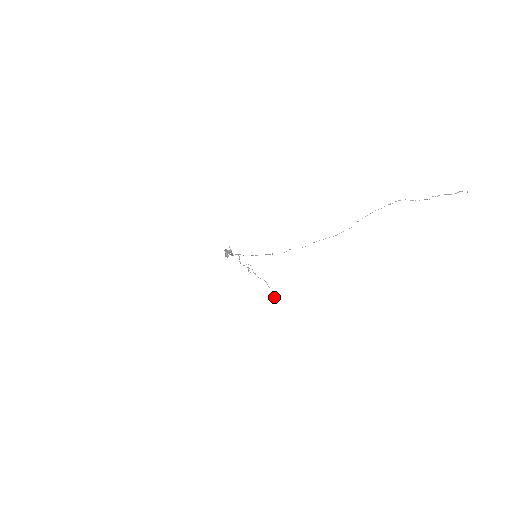
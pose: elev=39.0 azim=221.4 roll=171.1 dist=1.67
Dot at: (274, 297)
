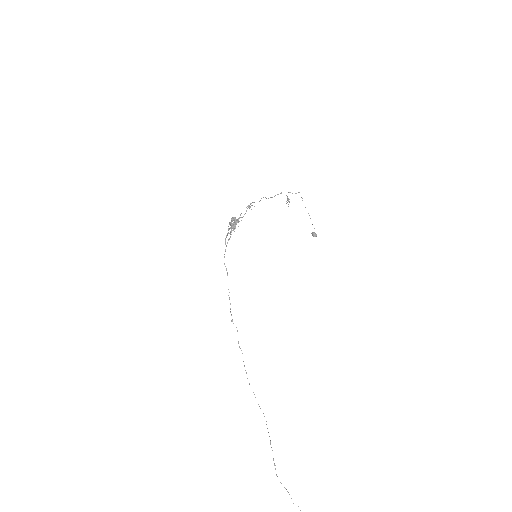
Dot at: (312, 235)
